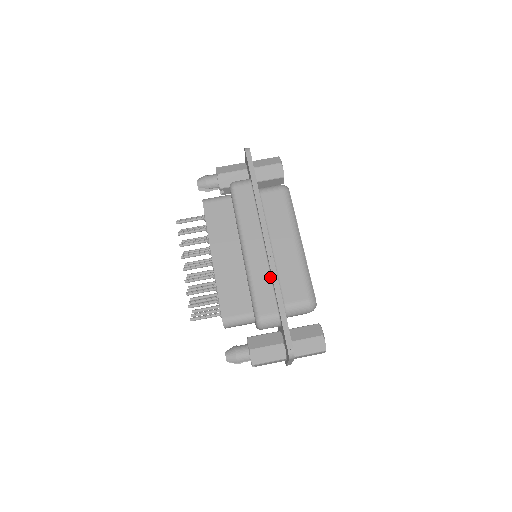
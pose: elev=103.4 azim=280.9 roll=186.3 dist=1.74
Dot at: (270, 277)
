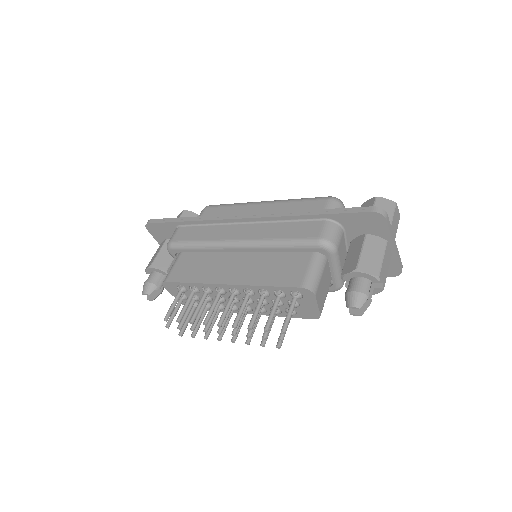
Dot at: (282, 223)
